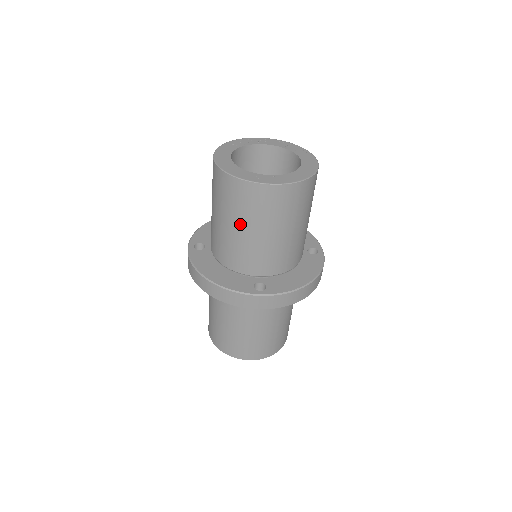
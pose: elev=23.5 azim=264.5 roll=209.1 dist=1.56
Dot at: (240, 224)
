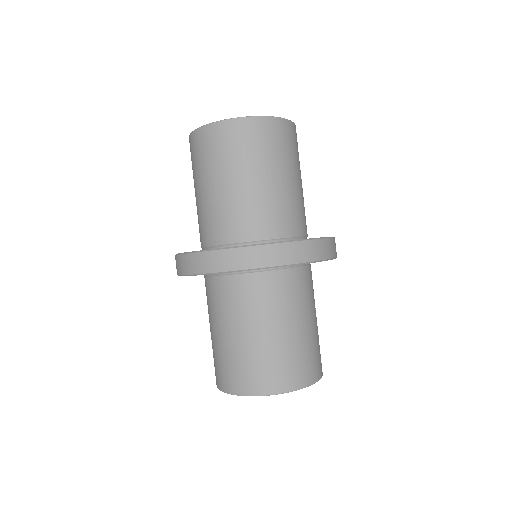
Dot at: (218, 177)
